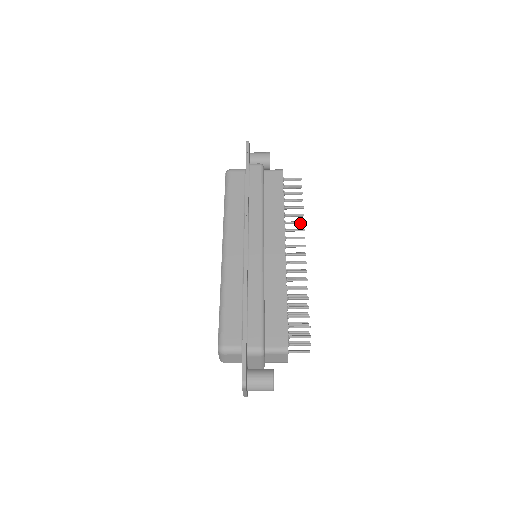
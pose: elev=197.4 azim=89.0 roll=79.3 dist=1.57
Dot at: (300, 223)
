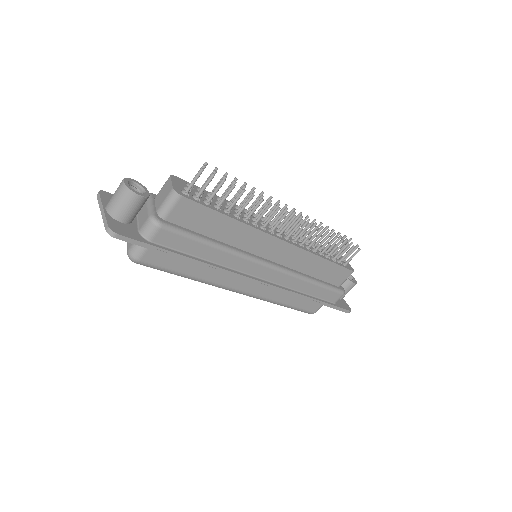
Dot at: (311, 223)
